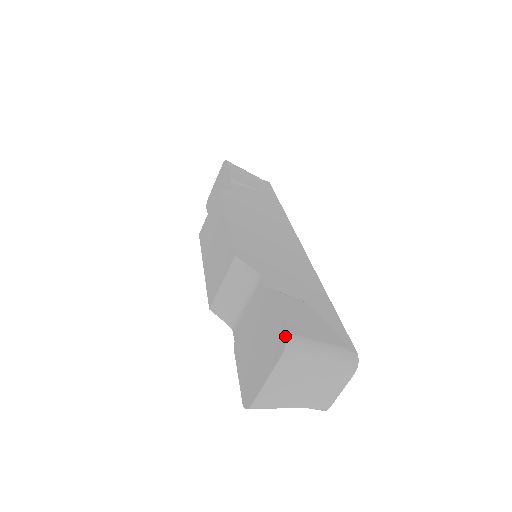
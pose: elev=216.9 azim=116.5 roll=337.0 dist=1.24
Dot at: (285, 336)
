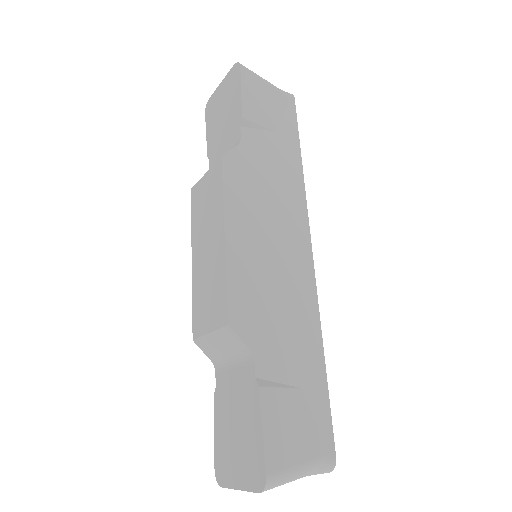
Dot at: (265, 480)
